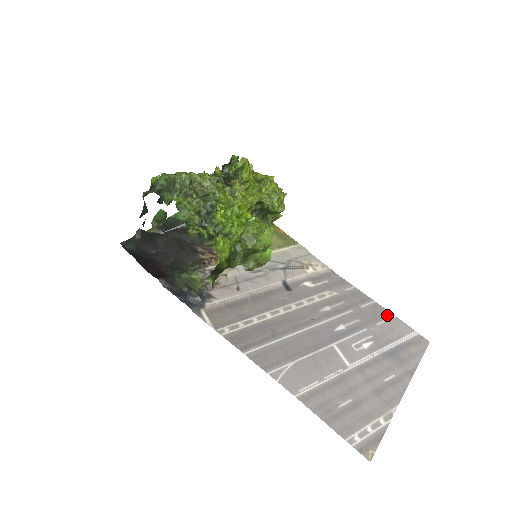
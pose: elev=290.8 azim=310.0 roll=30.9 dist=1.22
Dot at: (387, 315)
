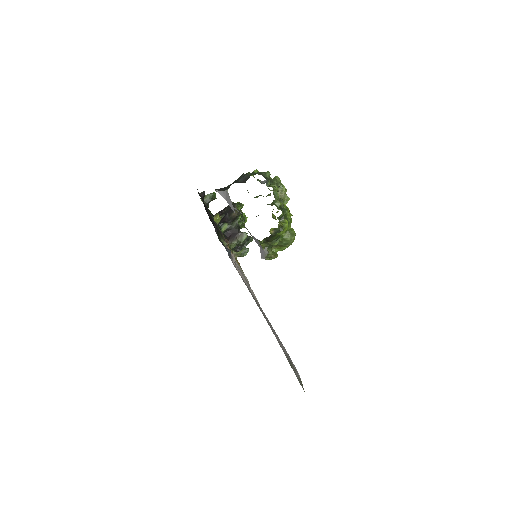
Dot at: occluded
